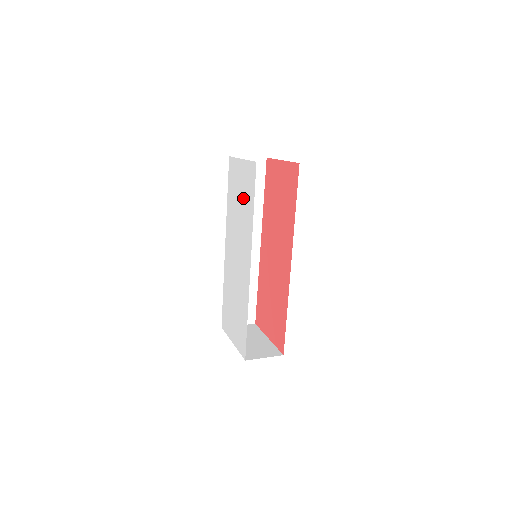
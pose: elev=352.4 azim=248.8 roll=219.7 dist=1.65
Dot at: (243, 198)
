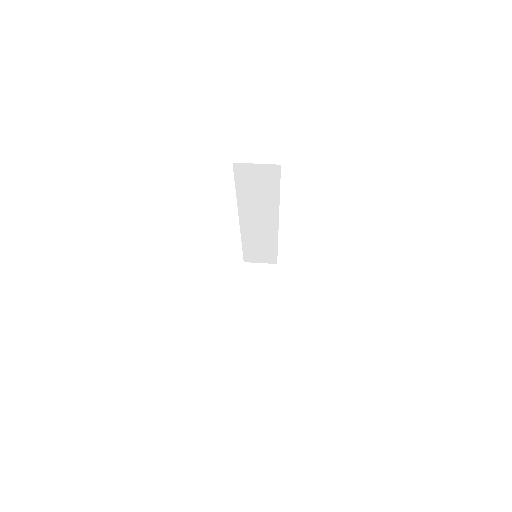
Dot at: occluded
